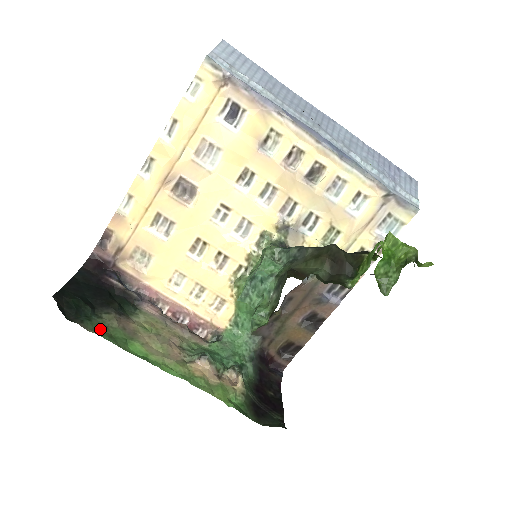
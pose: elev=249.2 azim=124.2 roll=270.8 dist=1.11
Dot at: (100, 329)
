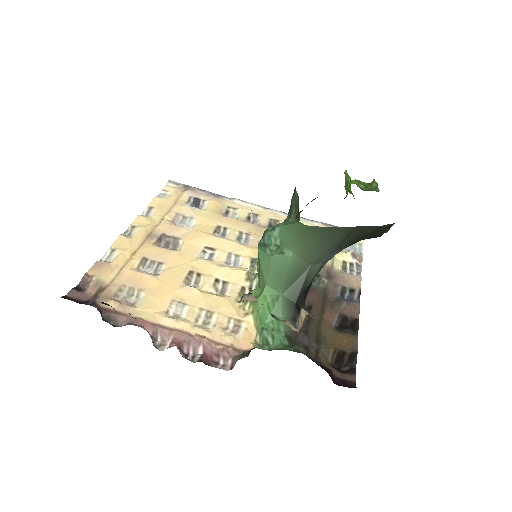
Dot at: occluded
